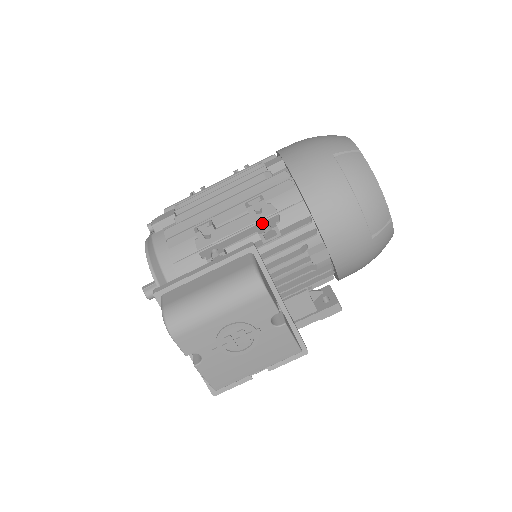
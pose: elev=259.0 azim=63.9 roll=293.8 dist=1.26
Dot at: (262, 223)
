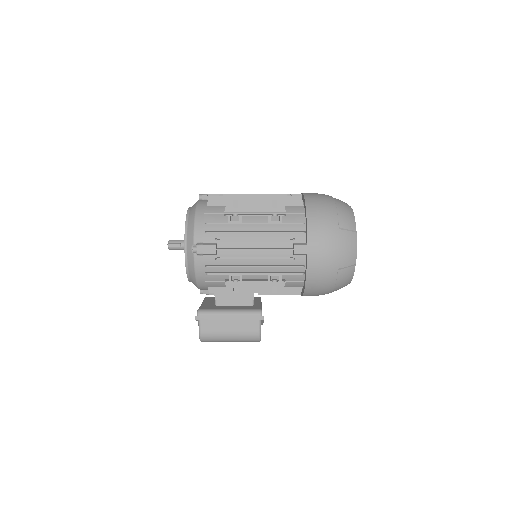
Dot at: (273, 284)
